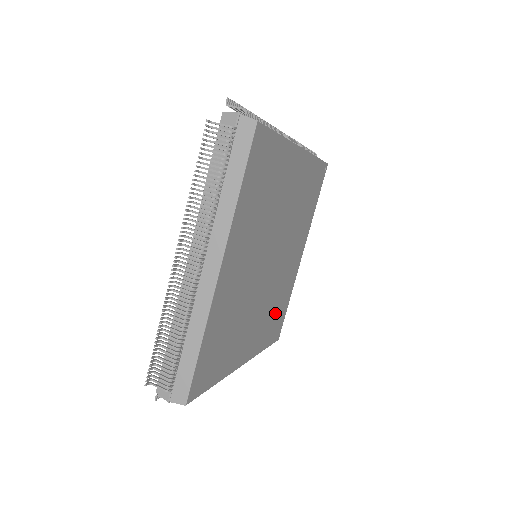
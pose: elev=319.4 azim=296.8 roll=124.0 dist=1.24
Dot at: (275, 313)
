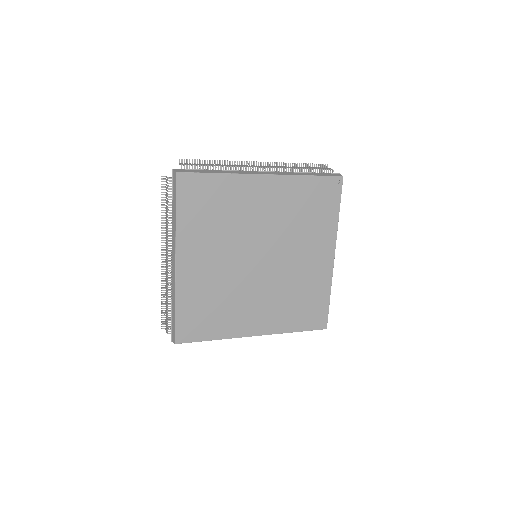
Dot at: (301, 303)
